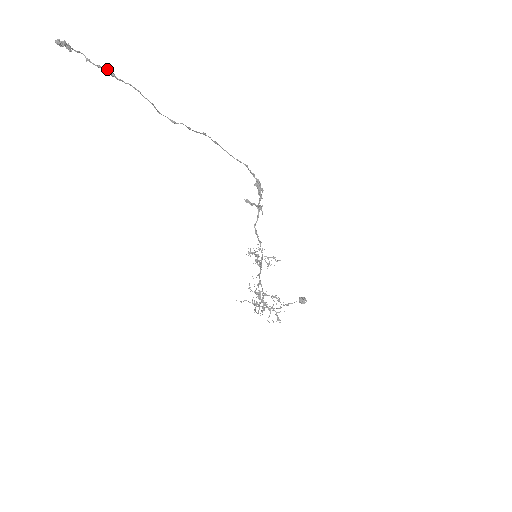
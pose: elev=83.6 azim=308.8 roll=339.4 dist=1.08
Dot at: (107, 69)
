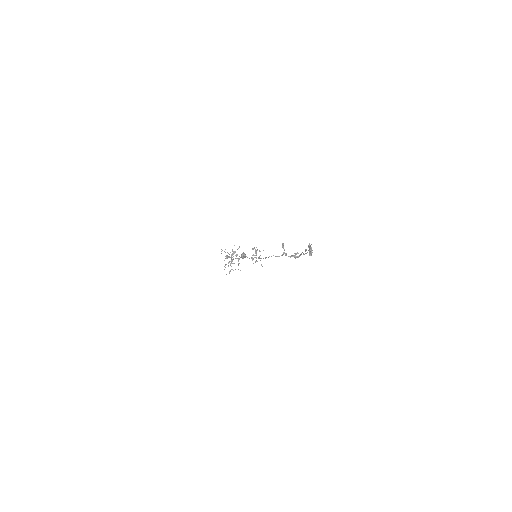
Dot at: occluded
